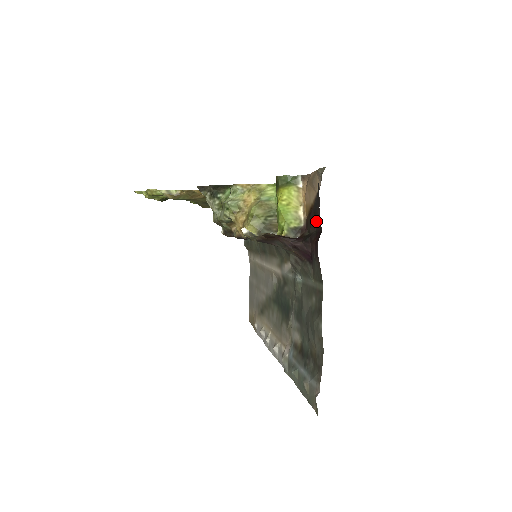
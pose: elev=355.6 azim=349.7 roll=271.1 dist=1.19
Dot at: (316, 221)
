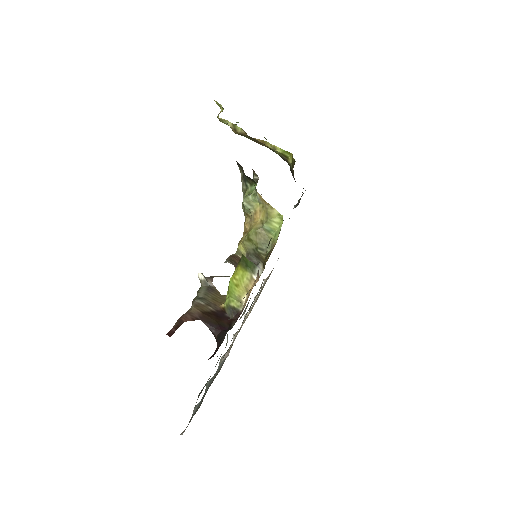
Dot at: occluded
